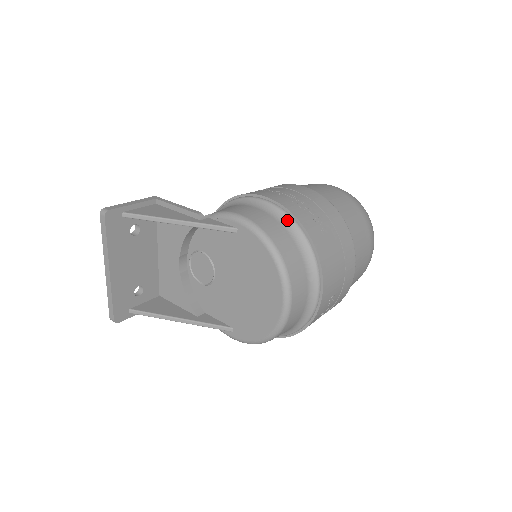
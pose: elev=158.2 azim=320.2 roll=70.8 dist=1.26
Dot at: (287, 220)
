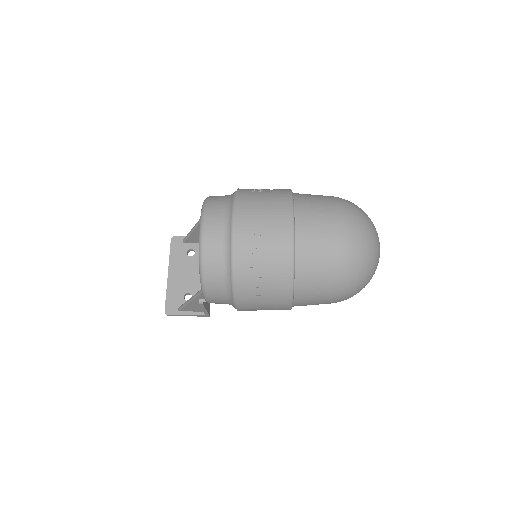
Dot at: occluded
